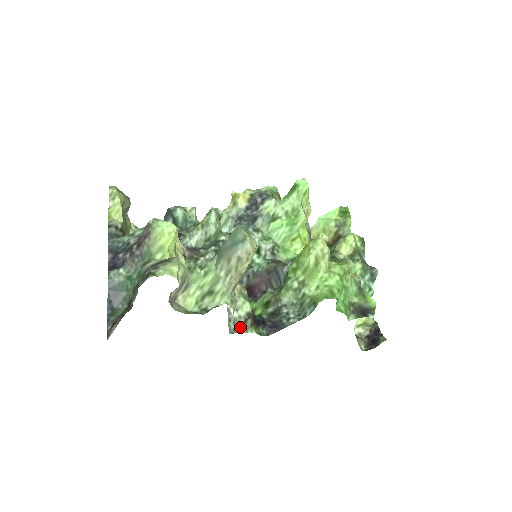
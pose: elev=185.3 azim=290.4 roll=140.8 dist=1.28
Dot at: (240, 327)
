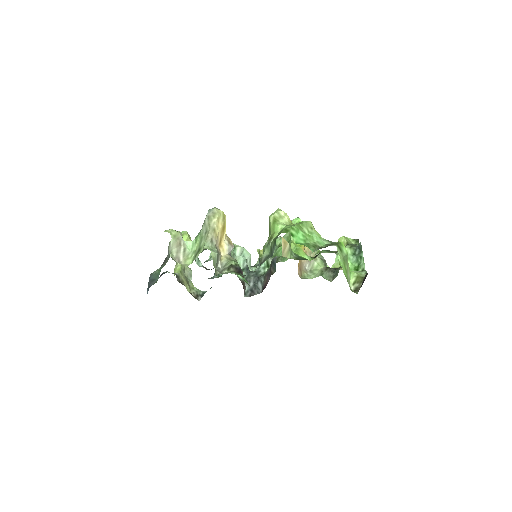
Dot at: (224, 273)
